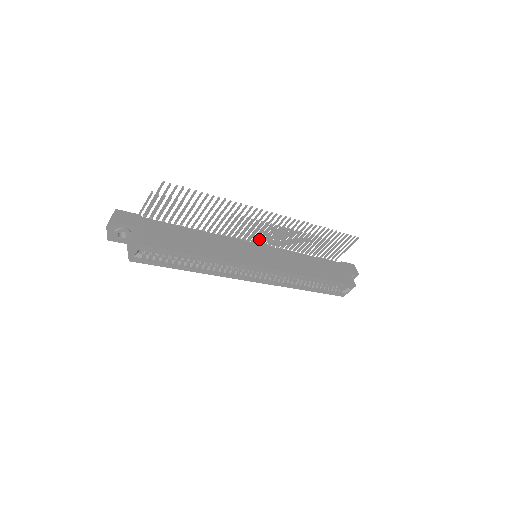
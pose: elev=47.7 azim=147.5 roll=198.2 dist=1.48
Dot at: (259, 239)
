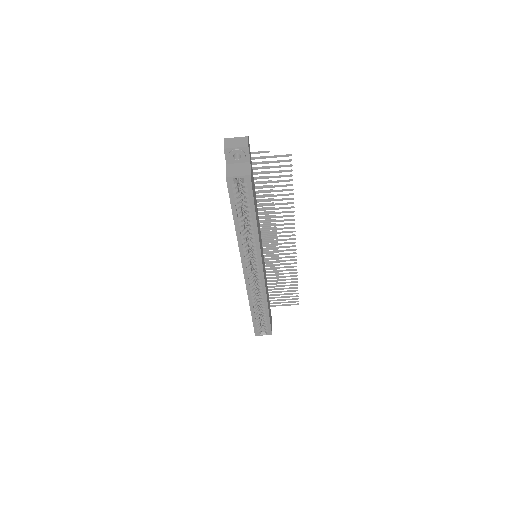
Dot at: occluded
